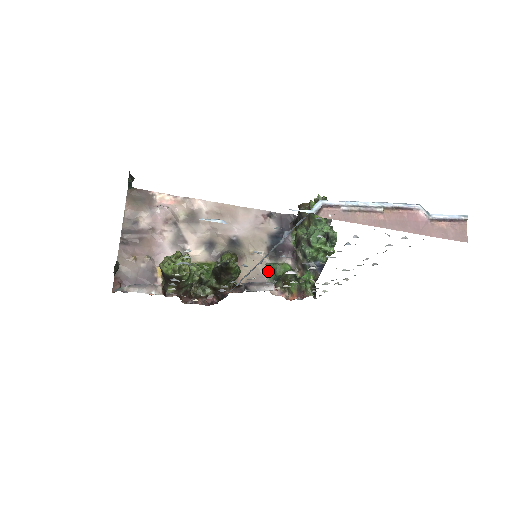
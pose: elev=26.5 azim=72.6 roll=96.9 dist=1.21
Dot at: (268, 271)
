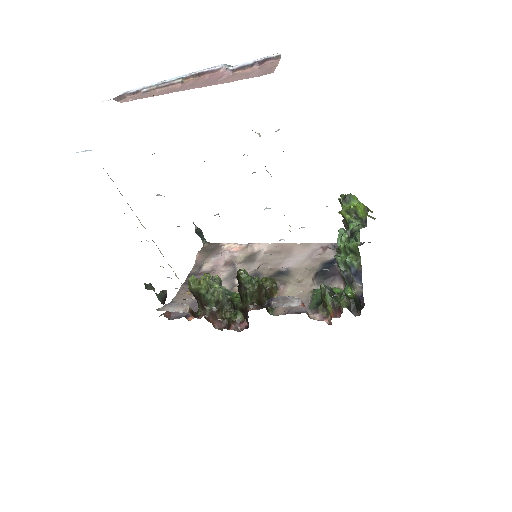
Dot at: (311, 295)
